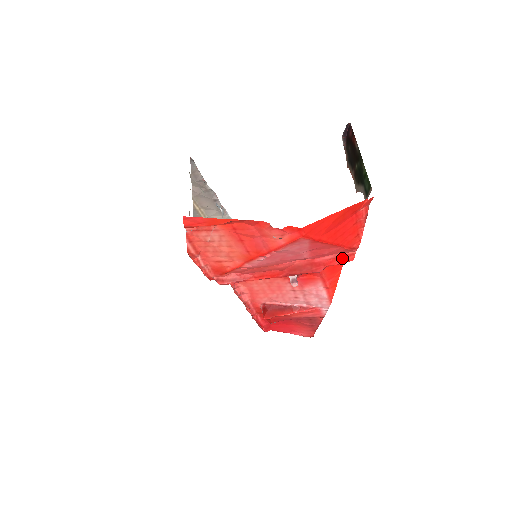
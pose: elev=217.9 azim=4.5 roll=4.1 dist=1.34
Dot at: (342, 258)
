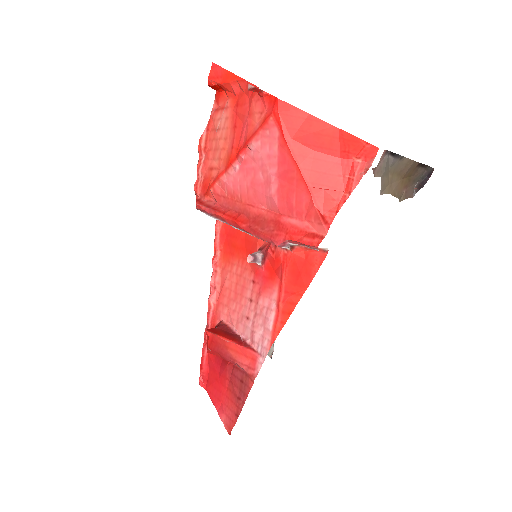
Dot at: (308, 236)
